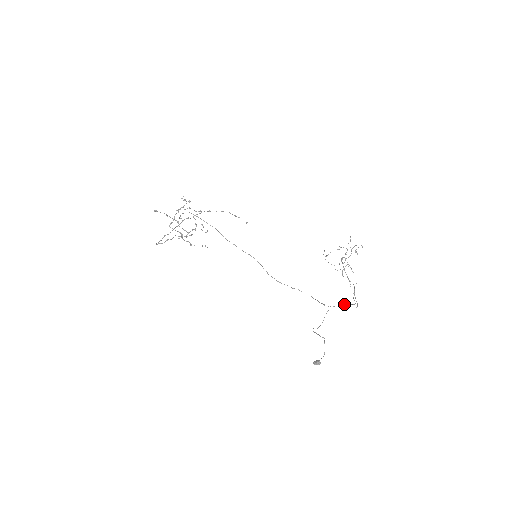
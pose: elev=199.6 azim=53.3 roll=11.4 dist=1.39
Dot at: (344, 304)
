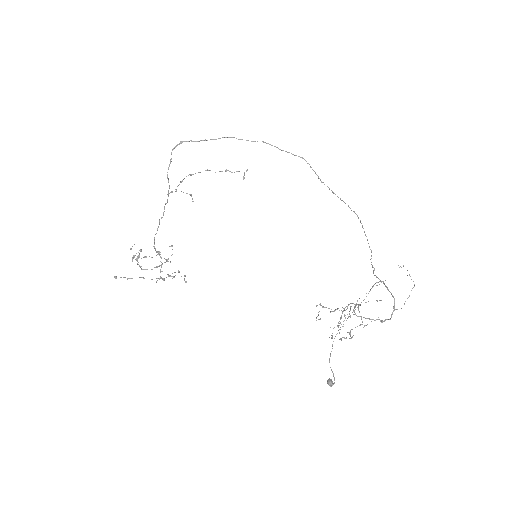
Dot at: occluded
